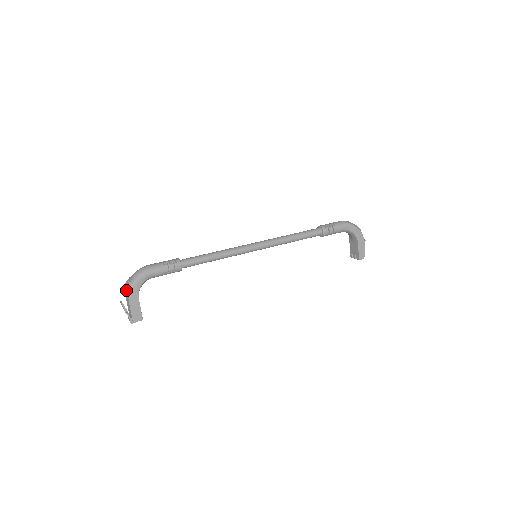
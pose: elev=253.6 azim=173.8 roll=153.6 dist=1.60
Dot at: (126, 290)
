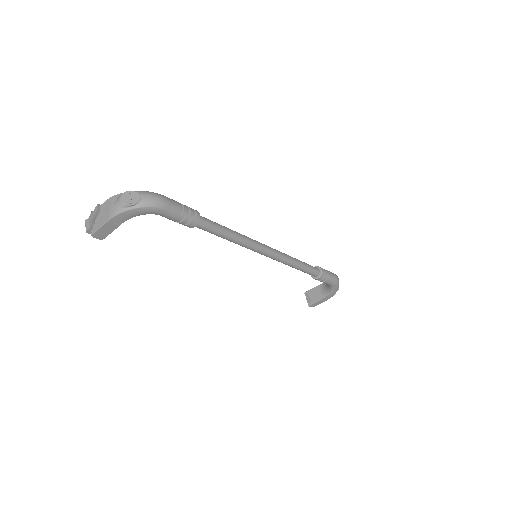
Dot at: (118, 204)
